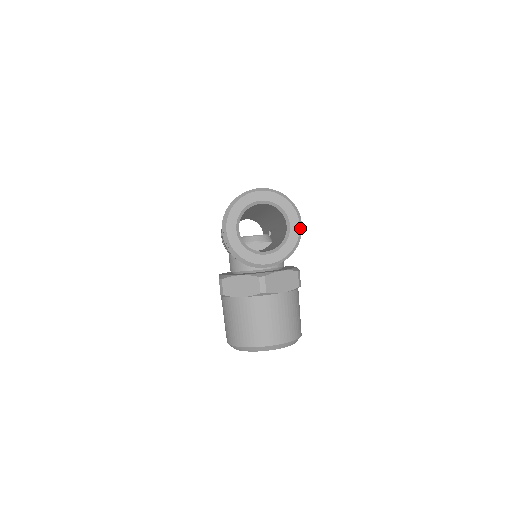
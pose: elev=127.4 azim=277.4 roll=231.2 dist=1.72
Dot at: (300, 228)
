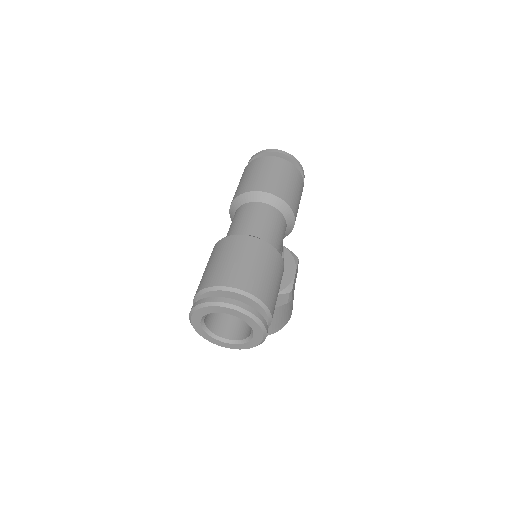
Dot at: (264, 337)
